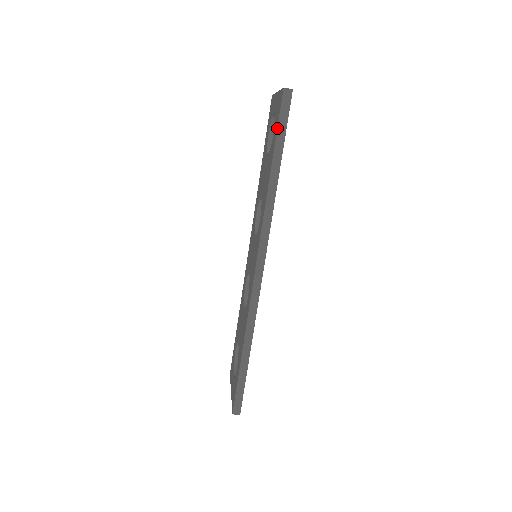
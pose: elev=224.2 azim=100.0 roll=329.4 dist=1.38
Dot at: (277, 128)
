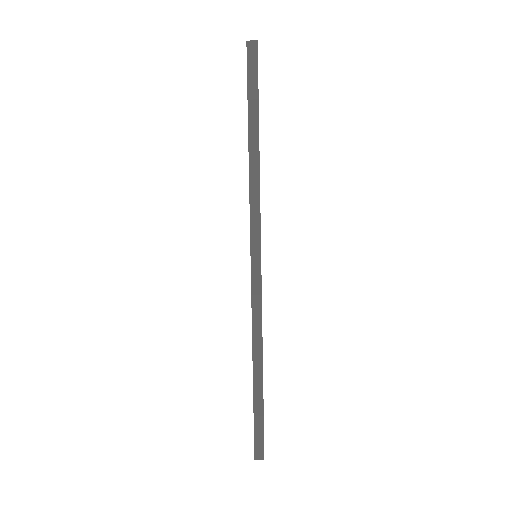
Dot at: (247, 89)
